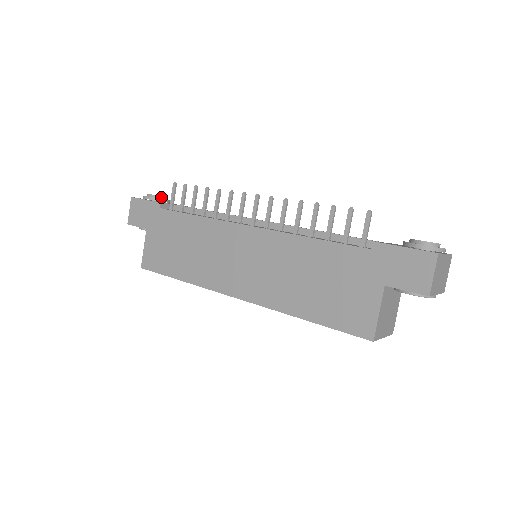
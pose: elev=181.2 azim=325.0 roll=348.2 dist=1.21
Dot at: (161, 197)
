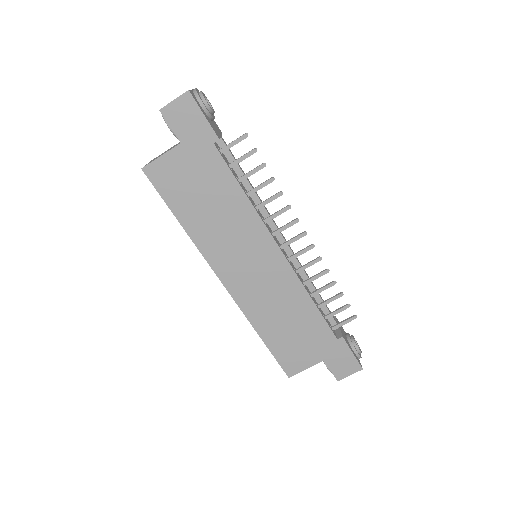
Dot at: (213, 113)
